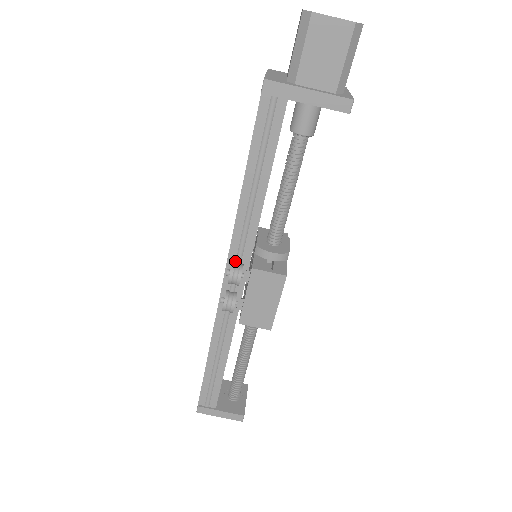
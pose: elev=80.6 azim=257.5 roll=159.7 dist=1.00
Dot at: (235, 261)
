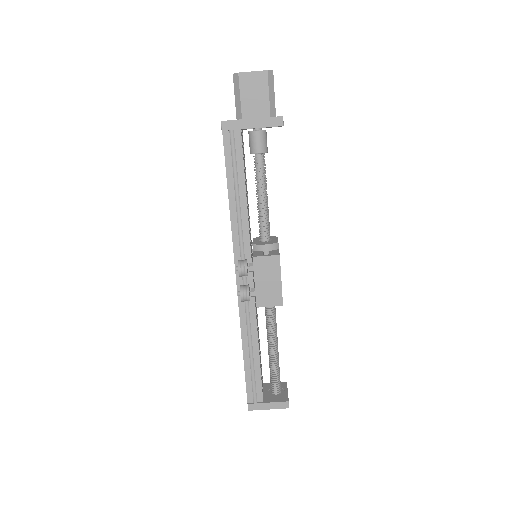
Dot at: occluded
